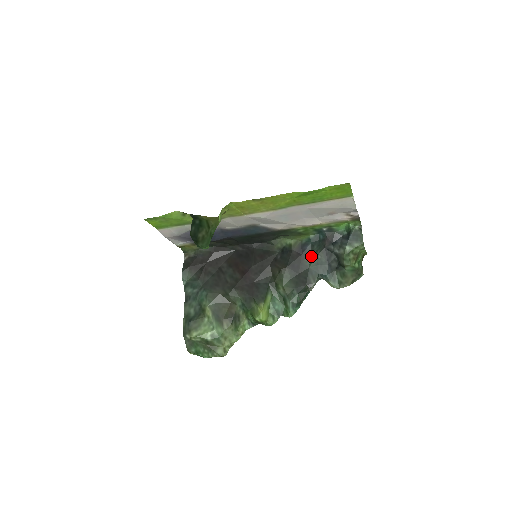
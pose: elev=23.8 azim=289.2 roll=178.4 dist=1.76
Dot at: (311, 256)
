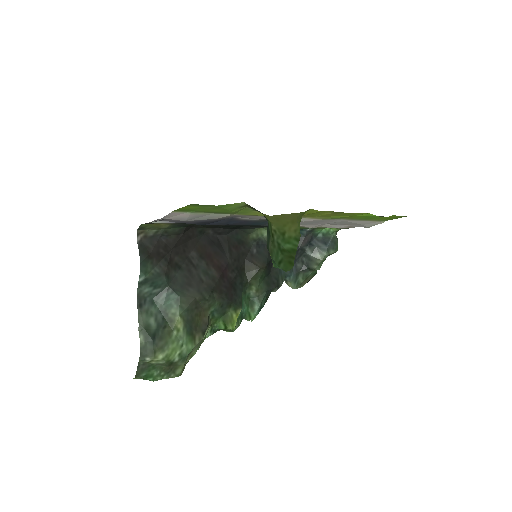
Dot at: occluded
